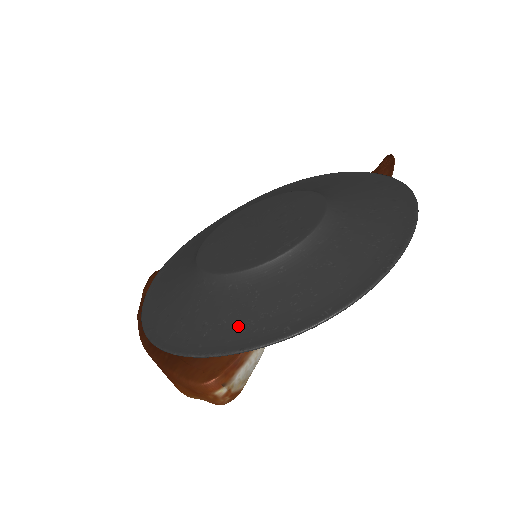
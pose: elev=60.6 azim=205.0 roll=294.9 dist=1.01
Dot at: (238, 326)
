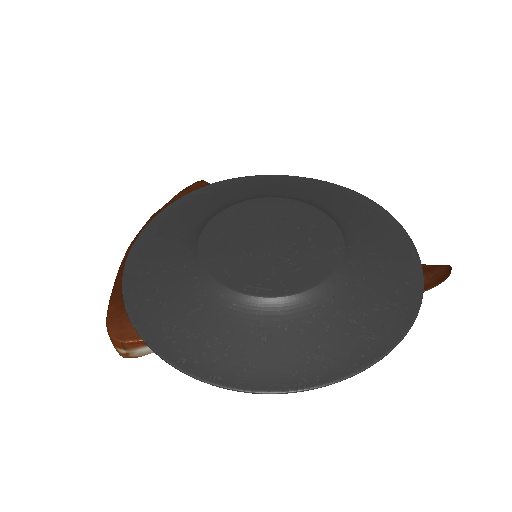
Dot at: (166, 320)
